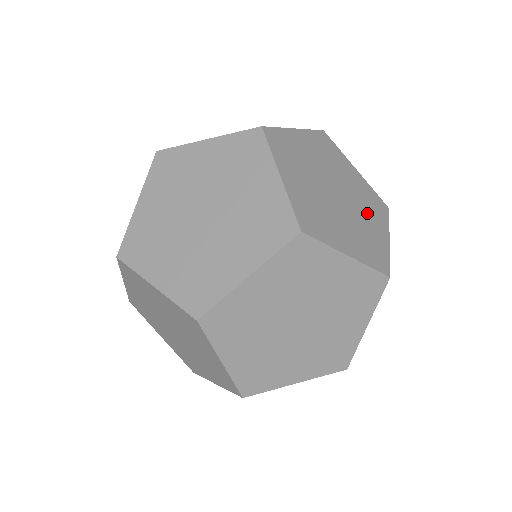
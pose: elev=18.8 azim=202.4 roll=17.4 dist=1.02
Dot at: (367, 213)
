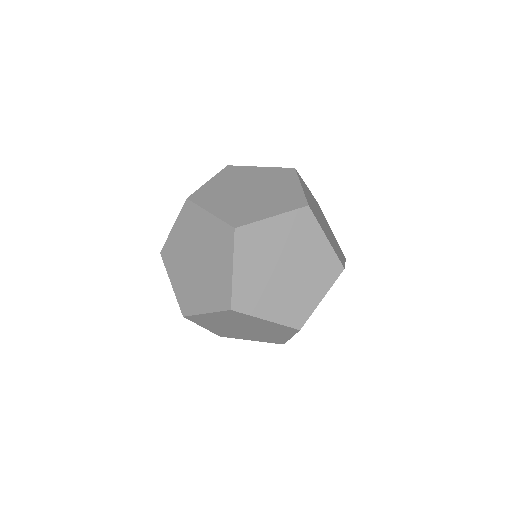
Dot at: (278, 184)
